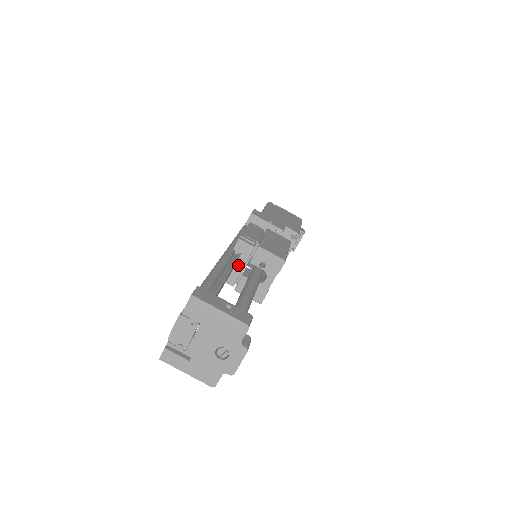
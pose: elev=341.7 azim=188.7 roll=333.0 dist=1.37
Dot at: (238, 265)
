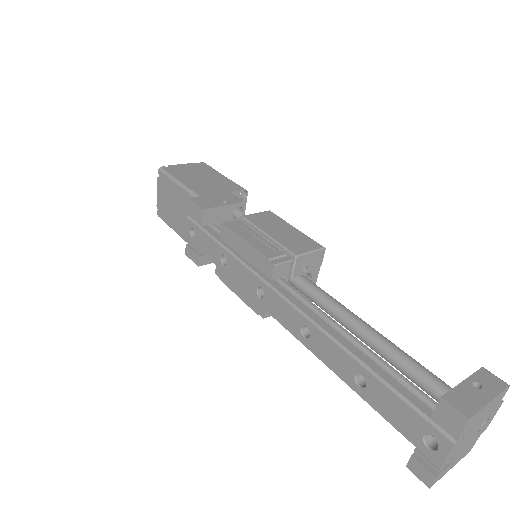
Dot at: occluded
